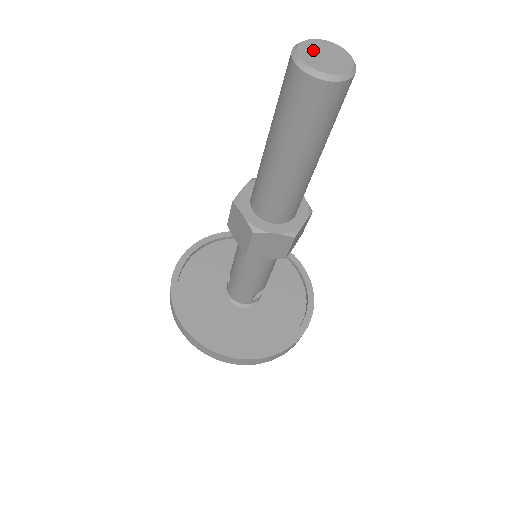
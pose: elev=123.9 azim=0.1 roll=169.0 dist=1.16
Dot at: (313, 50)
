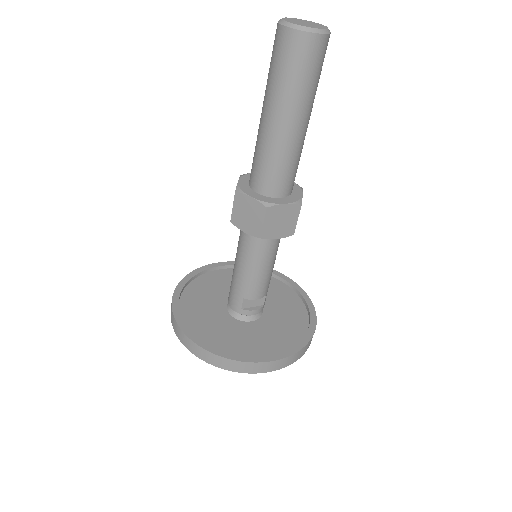
Dot at: (299, 20)
